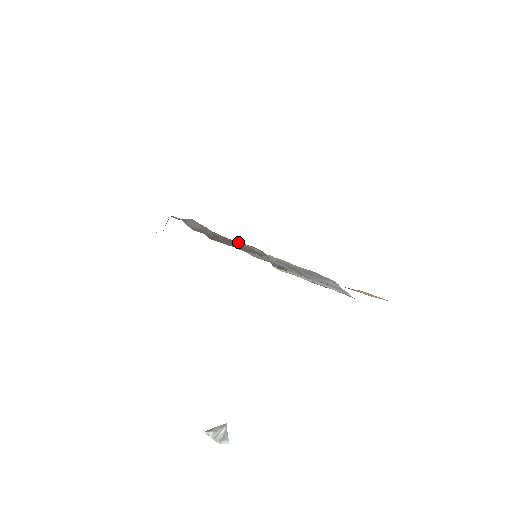
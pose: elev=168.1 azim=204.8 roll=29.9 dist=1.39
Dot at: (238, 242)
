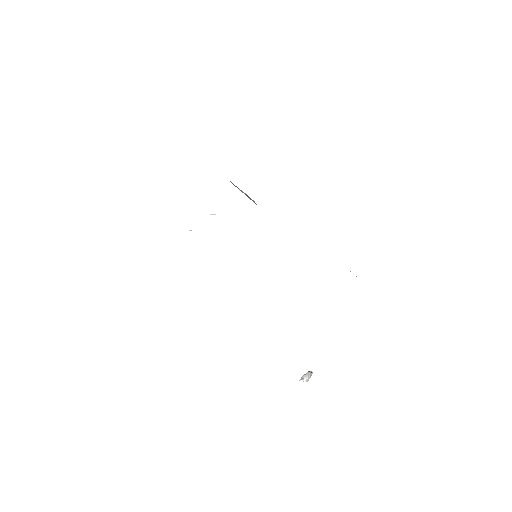
Dot at: occluded
